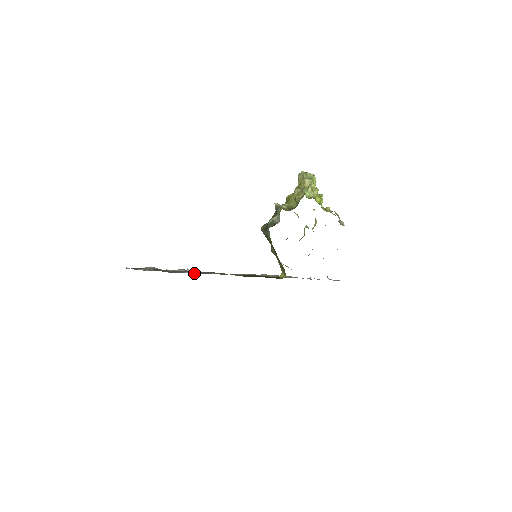
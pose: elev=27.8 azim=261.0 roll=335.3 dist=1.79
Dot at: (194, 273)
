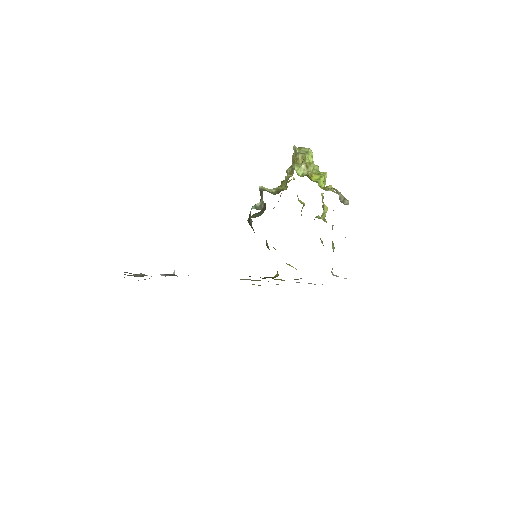
Dot at: (171, 275)
